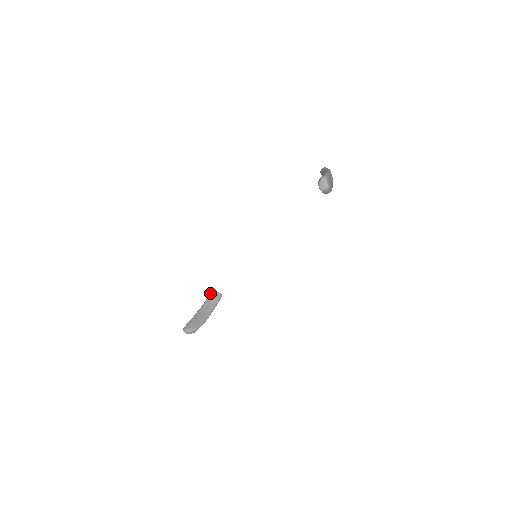
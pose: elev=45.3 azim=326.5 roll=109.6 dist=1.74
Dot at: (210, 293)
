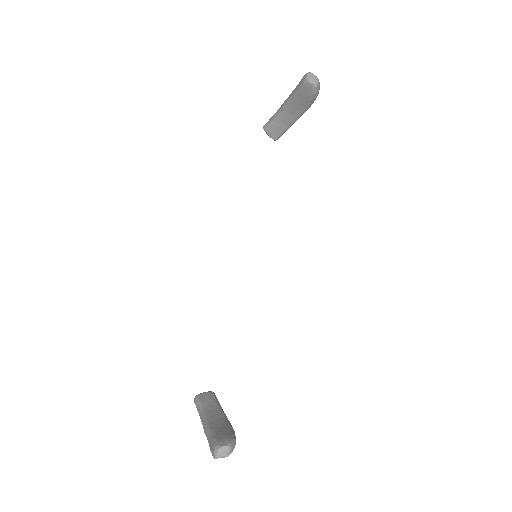
Dot at: (197, 399)
